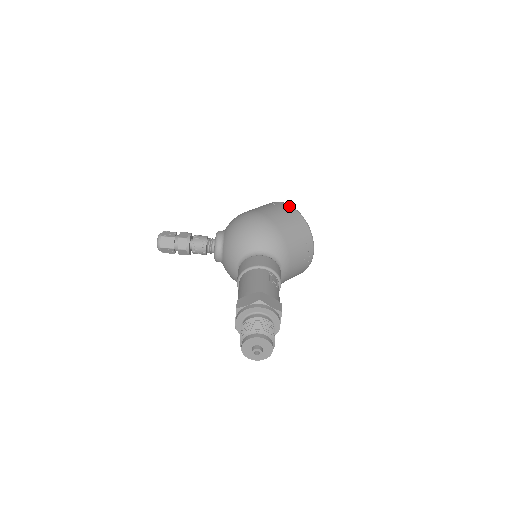
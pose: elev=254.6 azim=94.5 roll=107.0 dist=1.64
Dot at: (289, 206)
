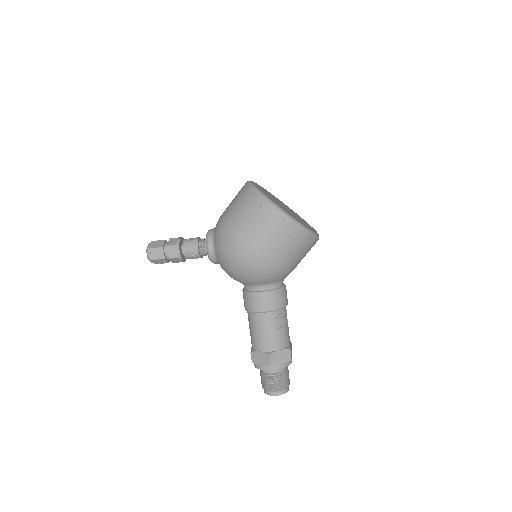
Dot at: (281, 218)
